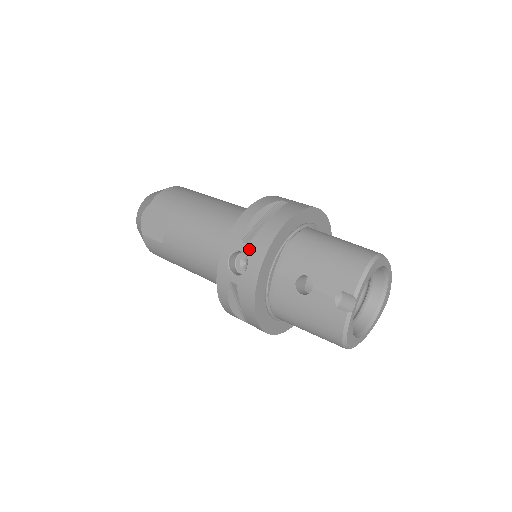
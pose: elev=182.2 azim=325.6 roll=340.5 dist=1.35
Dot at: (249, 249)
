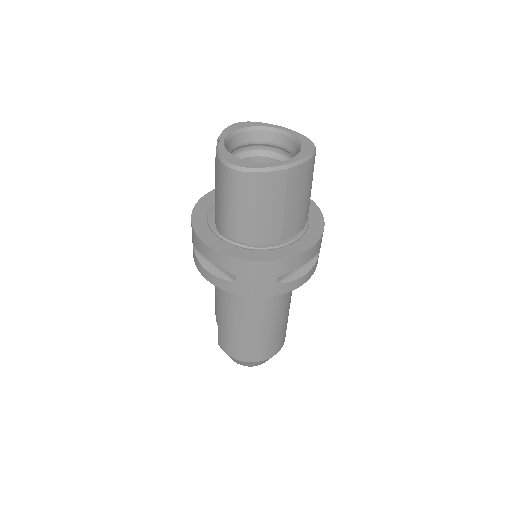
Dot at: occluded
